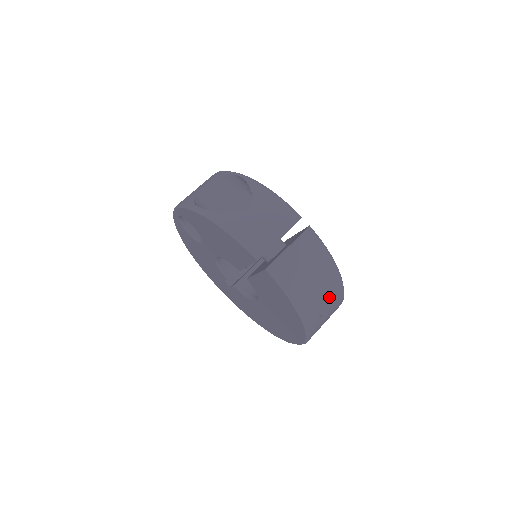
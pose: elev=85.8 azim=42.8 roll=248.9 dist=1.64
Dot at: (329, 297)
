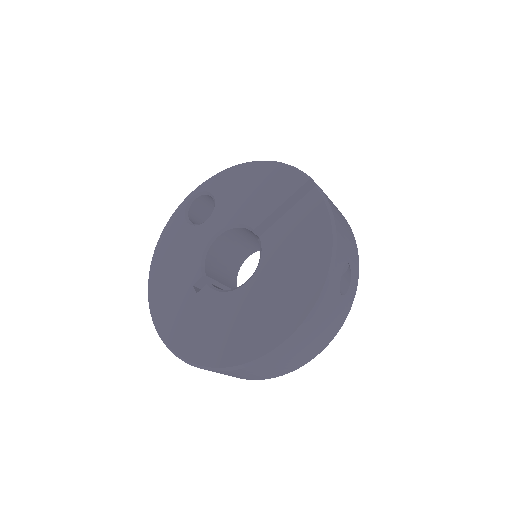
Dot at: (345, 282)
